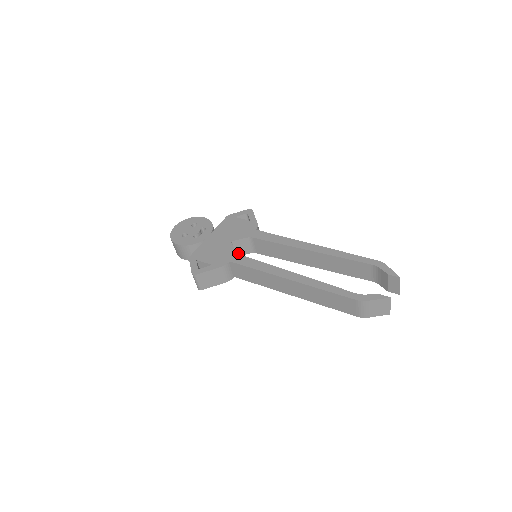
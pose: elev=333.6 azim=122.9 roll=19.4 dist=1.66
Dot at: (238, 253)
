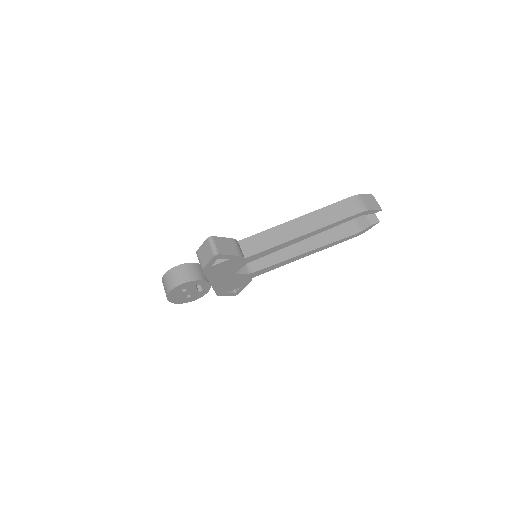
Dot at: occluded
